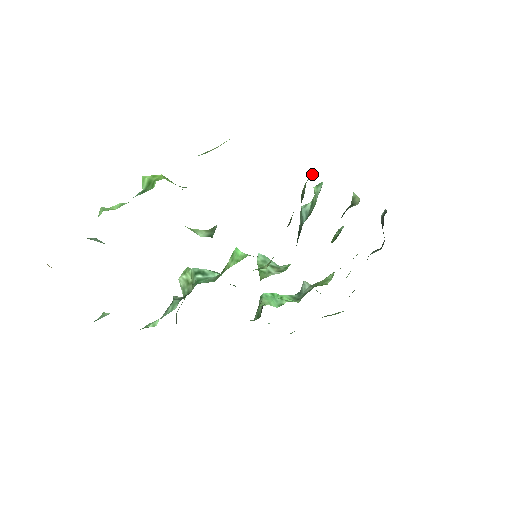
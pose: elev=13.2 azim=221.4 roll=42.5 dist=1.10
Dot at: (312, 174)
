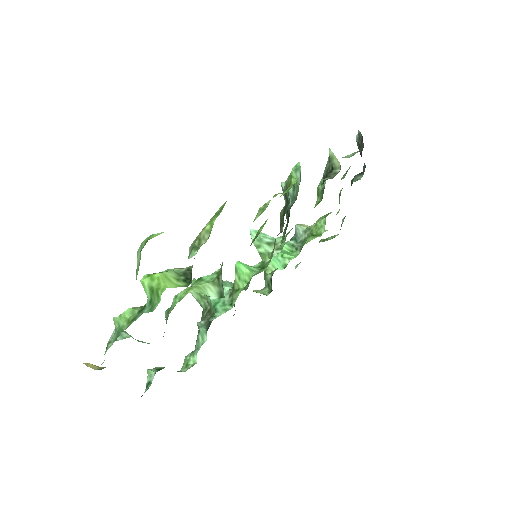
Dot at: (292, 181)
